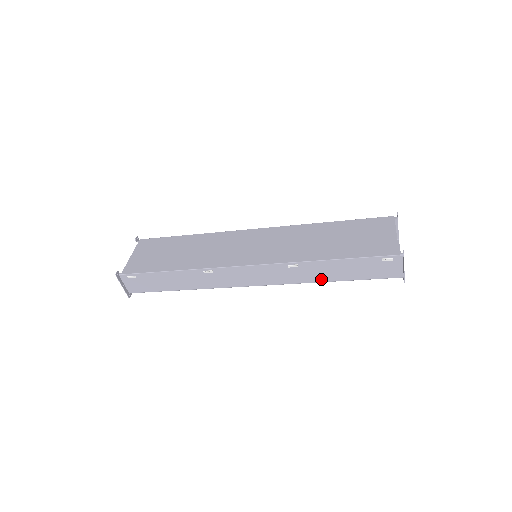
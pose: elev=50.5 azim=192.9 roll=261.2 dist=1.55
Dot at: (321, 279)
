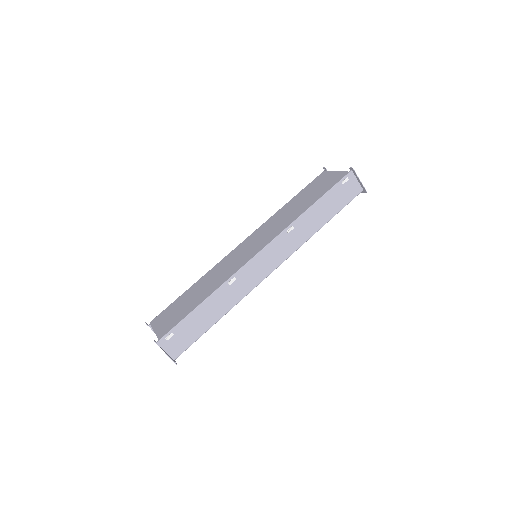
Dot at: (315, 229)
